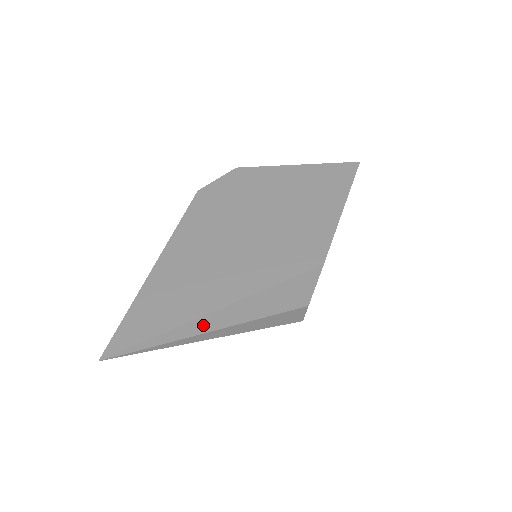
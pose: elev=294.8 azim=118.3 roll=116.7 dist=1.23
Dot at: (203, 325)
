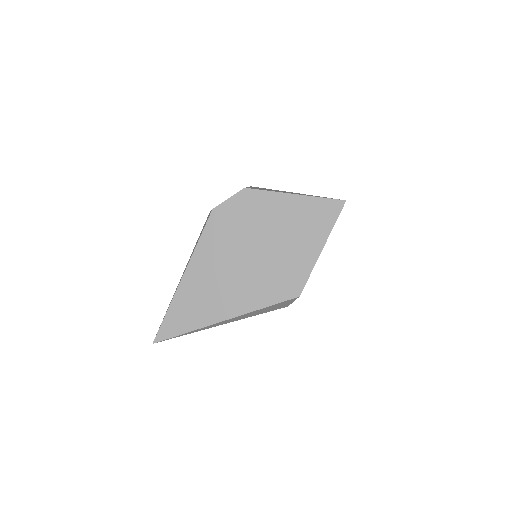
Dot at: (216, 325)
